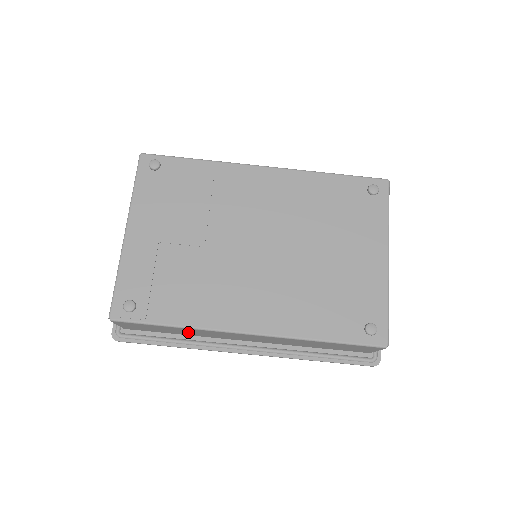
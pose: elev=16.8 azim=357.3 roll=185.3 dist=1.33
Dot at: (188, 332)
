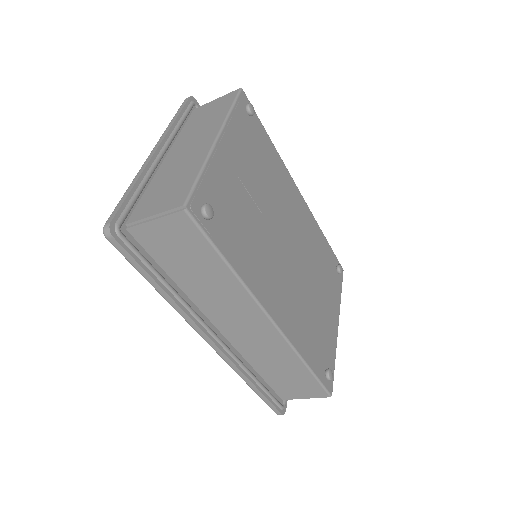
Dot at: (205, 283)
